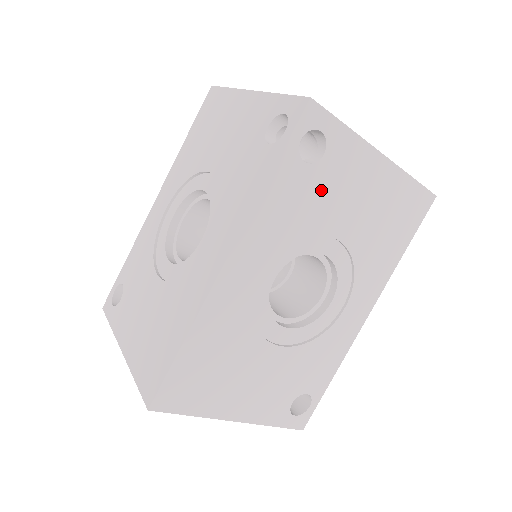
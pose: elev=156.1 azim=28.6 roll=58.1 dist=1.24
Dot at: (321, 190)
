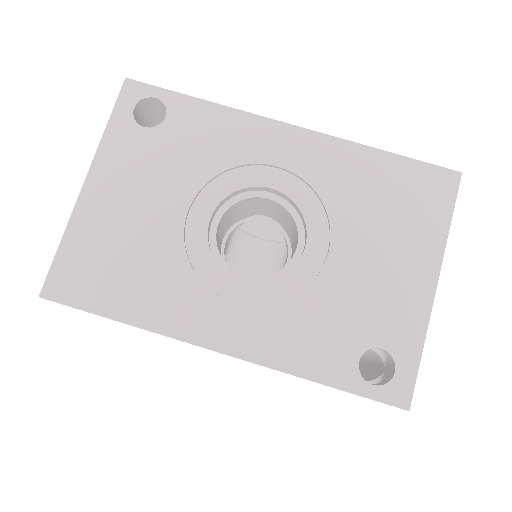
Dot at: occluded
